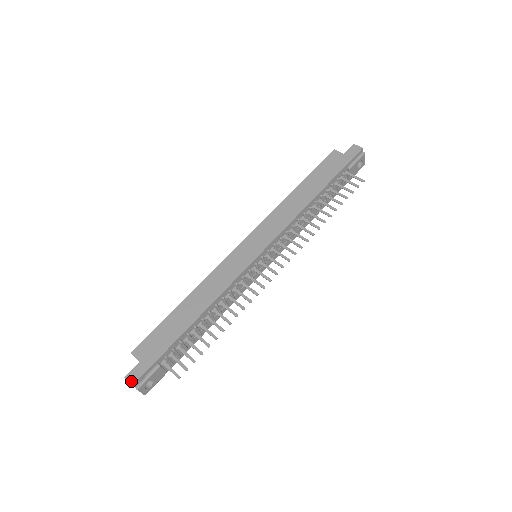
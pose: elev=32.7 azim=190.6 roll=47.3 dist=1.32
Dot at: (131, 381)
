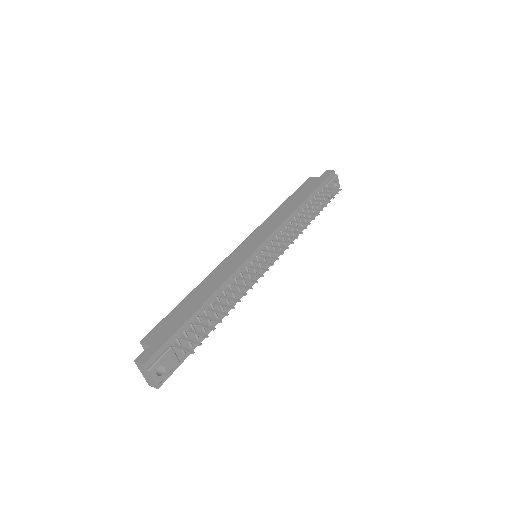
Dot at: (141, 362)
